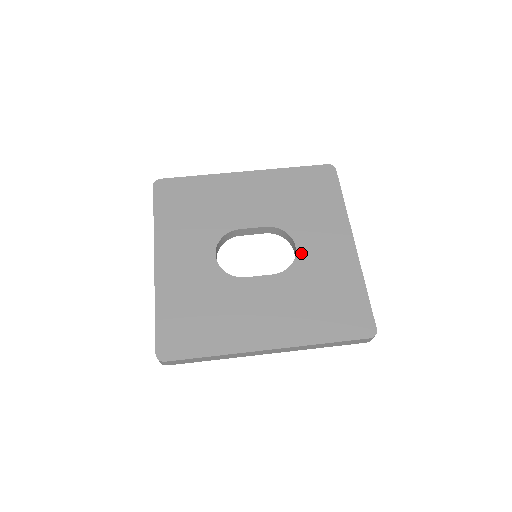
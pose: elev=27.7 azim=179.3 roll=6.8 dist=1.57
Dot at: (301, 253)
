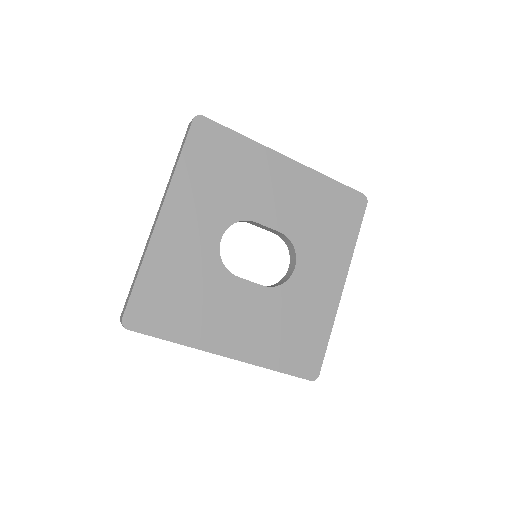
Dot at: (297, 276)
